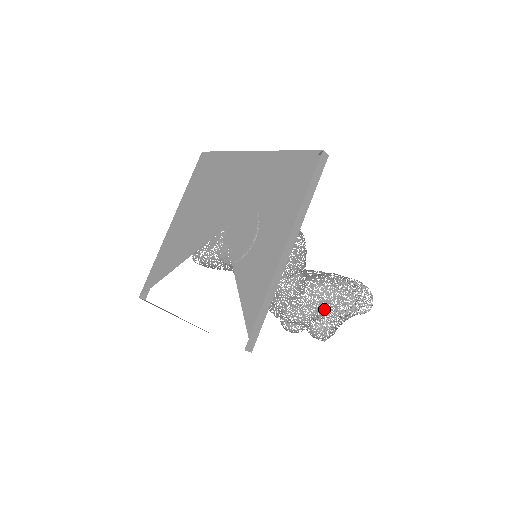
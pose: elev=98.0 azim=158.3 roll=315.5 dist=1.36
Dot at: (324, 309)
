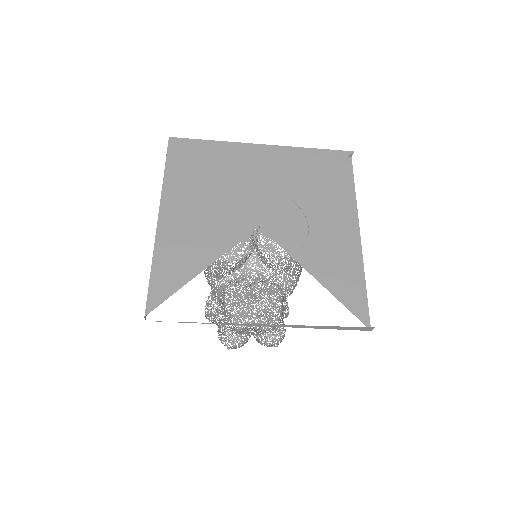
Dot at: occluded
